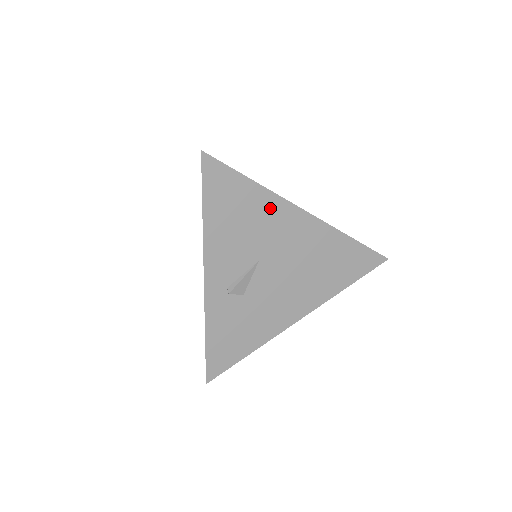
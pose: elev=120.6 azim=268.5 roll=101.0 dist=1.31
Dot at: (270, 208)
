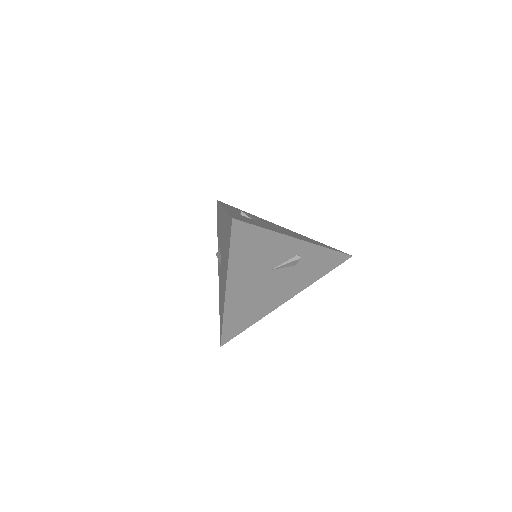
Dot at: occluded
